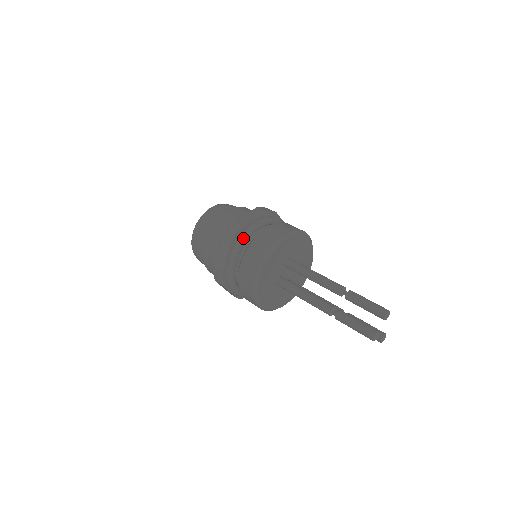
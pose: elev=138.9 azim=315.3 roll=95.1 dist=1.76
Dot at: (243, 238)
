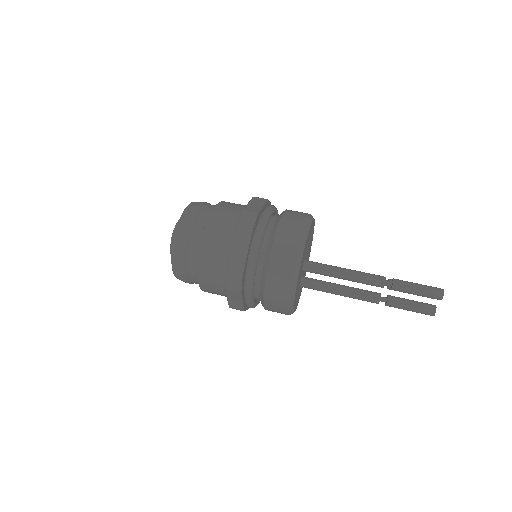
Dot at: (251, 283)
